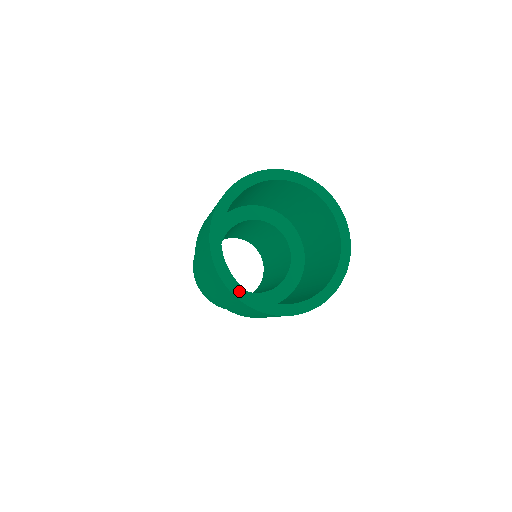
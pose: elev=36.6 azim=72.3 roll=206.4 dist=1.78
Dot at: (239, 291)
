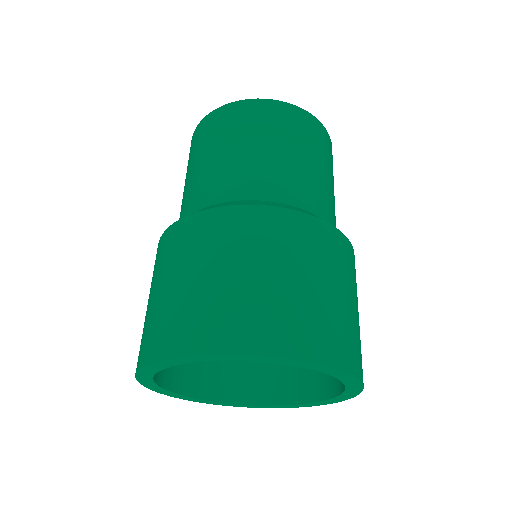
Dot at: (239, 405)
